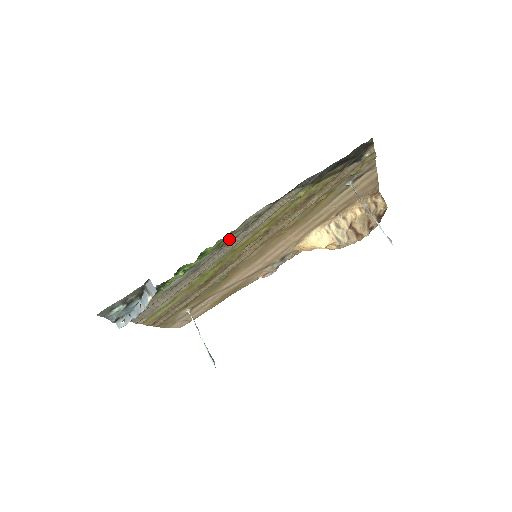
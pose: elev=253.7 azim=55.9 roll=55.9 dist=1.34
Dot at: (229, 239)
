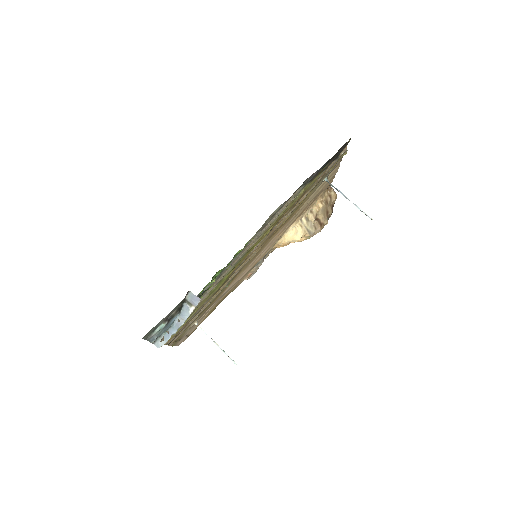
Dot at: (250, 241)
